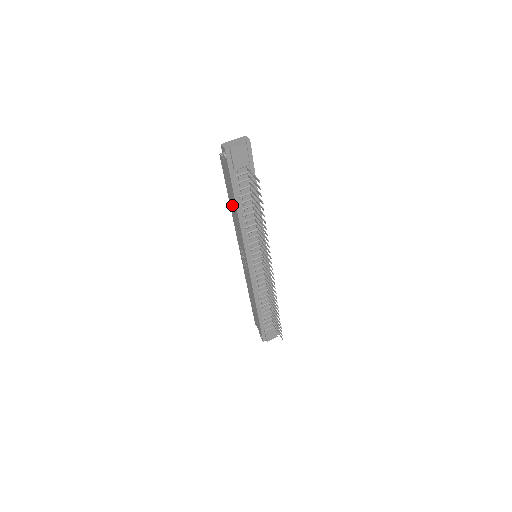
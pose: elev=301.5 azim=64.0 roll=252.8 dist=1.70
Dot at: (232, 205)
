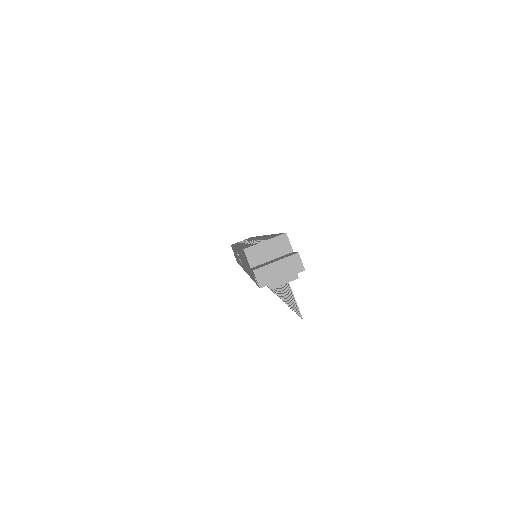
Dot at: (243, 260)
